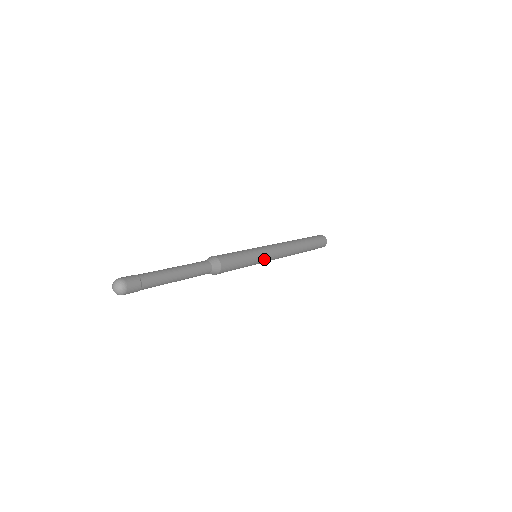
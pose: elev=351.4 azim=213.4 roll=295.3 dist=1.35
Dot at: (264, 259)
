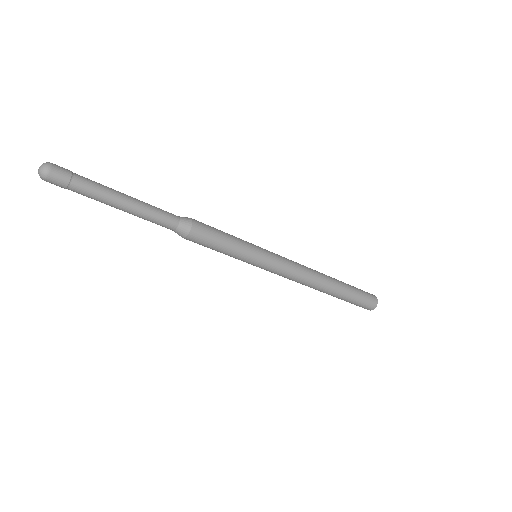
Dot at: (264, 250)
